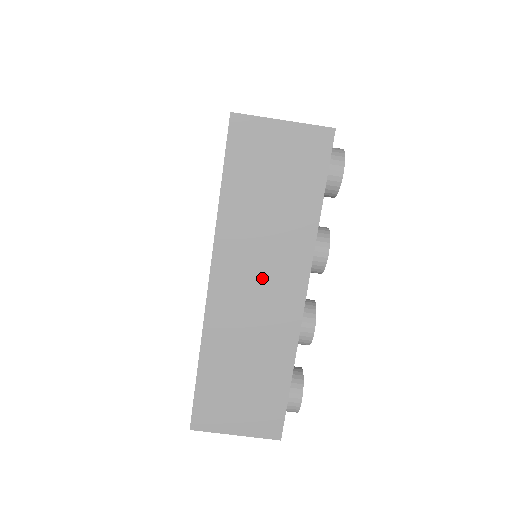
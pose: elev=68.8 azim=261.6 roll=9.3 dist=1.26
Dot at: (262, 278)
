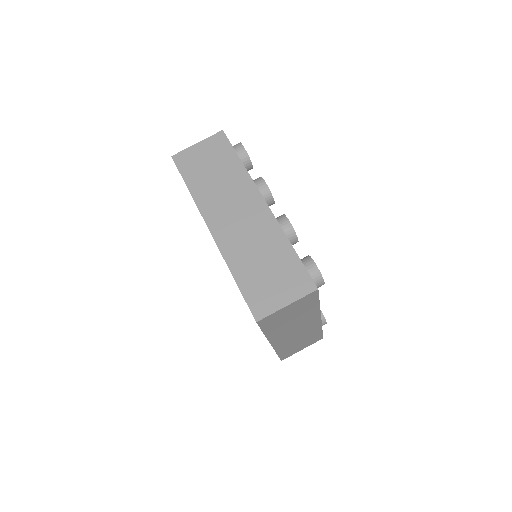
Dot at: (236, 210)
